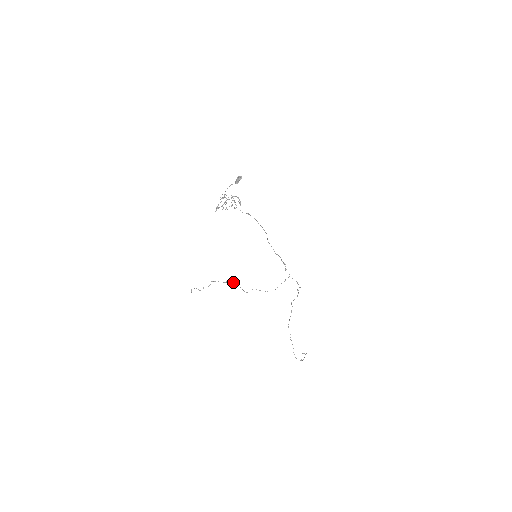
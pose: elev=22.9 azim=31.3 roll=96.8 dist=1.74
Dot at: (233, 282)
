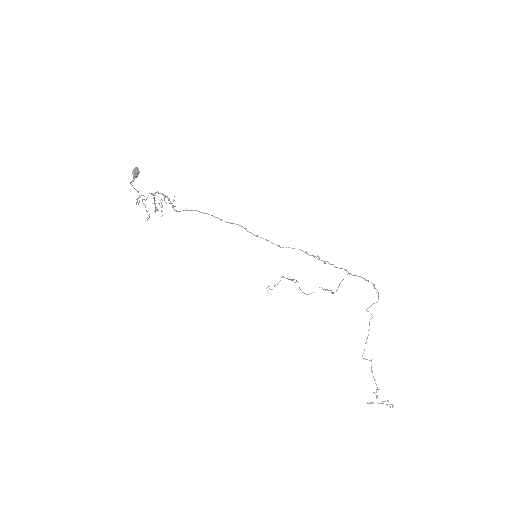
Dot at: (293, 279)
